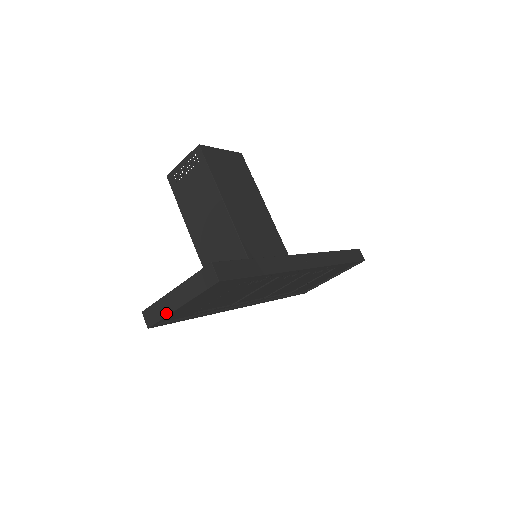
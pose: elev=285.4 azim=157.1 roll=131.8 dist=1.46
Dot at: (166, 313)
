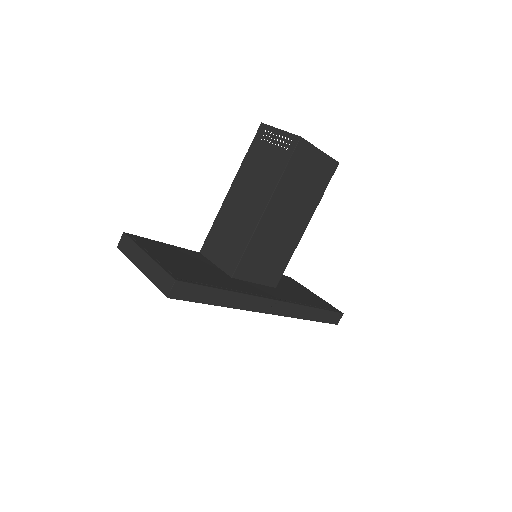
Dot at: (131, 259)
